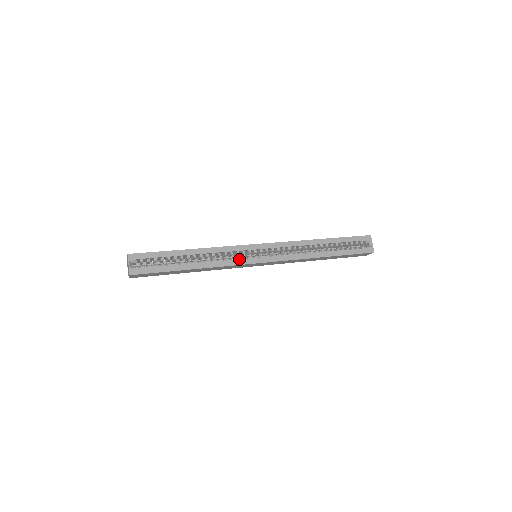
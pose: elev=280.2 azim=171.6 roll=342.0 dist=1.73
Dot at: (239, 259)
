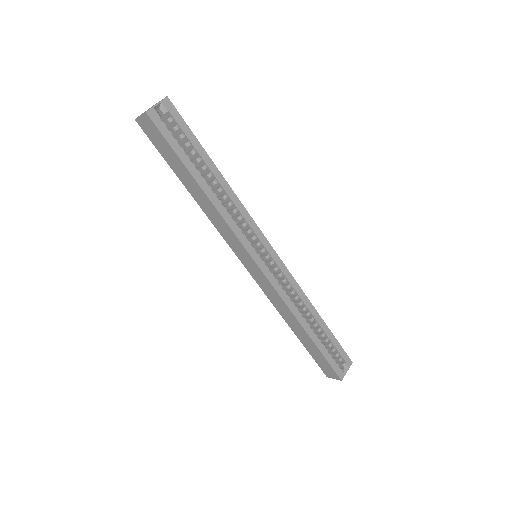
Dot at: (245, 236)
